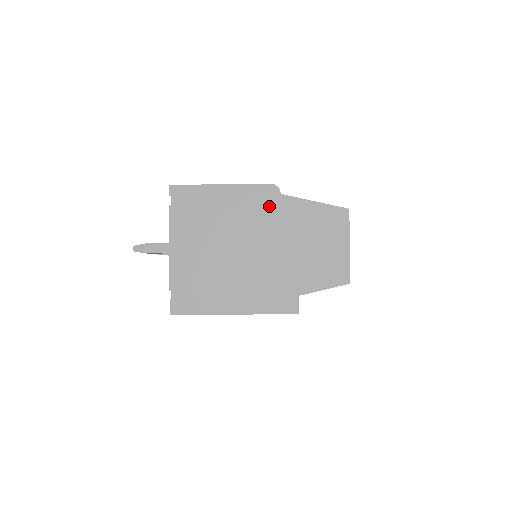
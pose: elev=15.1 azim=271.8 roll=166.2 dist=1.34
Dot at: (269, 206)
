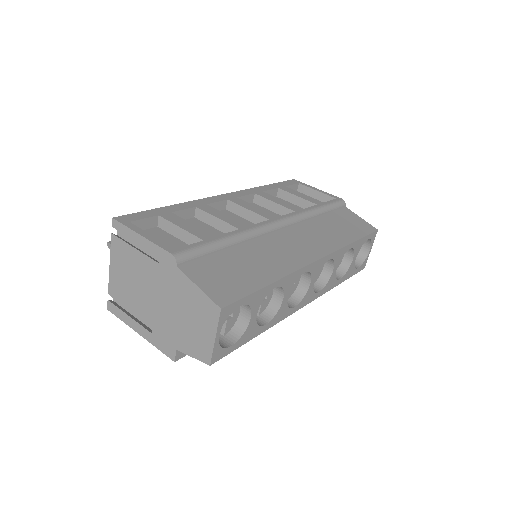
Dot at: (168, 271)
